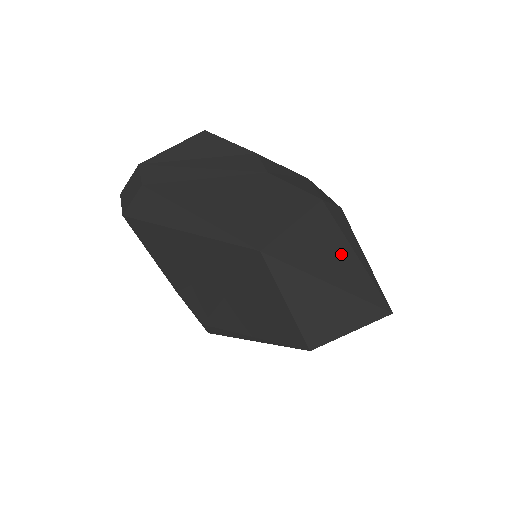
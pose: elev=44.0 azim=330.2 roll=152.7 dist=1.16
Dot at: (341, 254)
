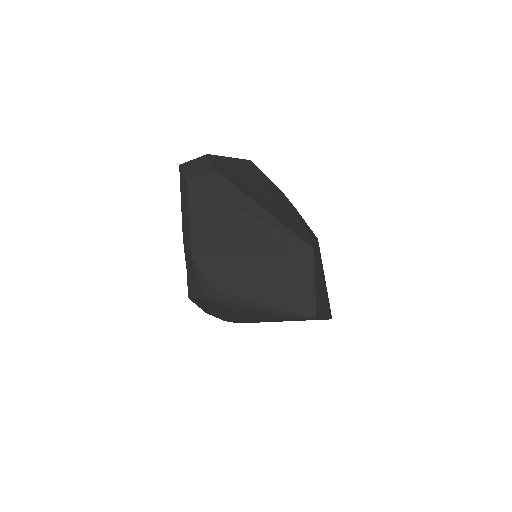
Dot at: (323, 274)
